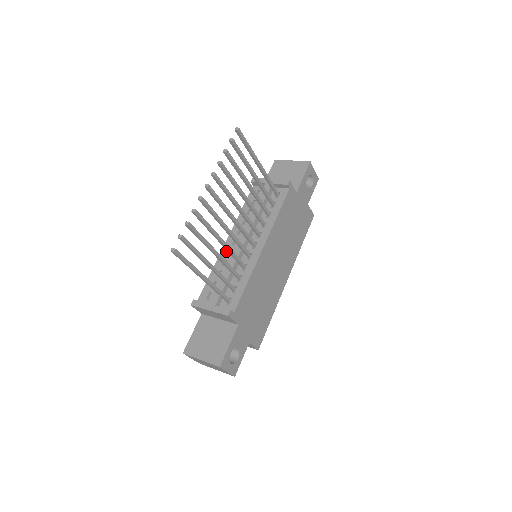
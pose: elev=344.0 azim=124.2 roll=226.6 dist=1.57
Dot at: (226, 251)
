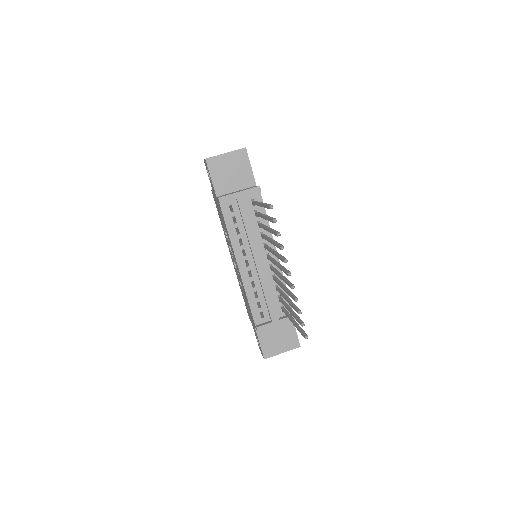
Dot at: (246, 275)
